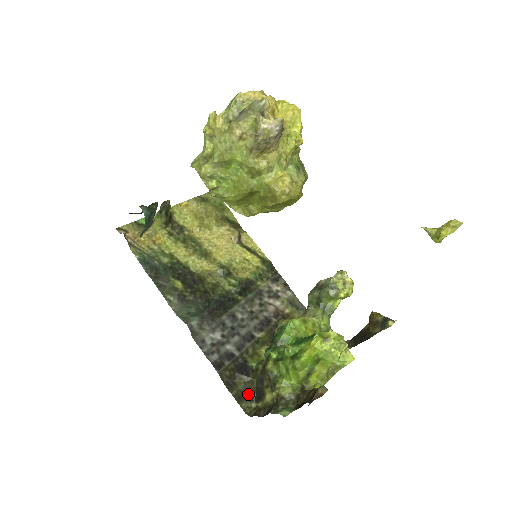
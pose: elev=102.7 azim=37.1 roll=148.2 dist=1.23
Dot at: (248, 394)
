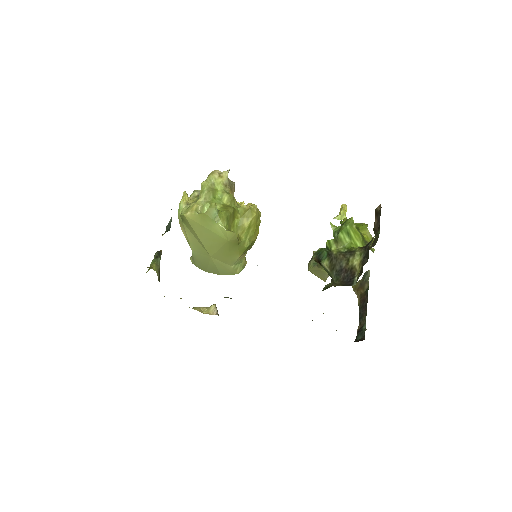
Dot at: (341, 285)
